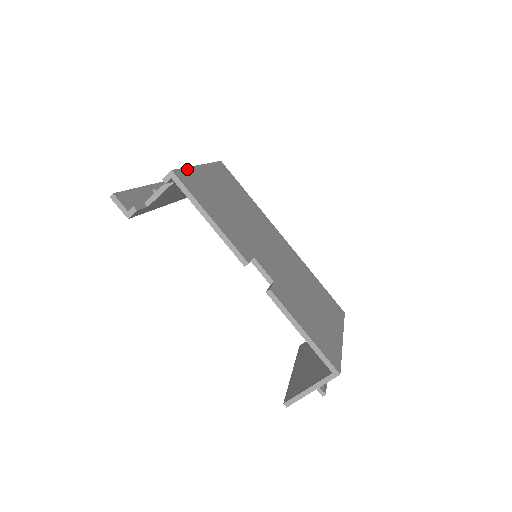
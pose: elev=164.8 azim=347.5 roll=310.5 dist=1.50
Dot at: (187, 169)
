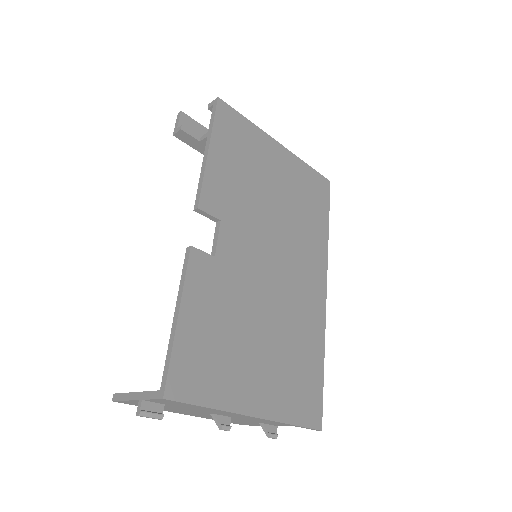
Dot at: (248, 121)
